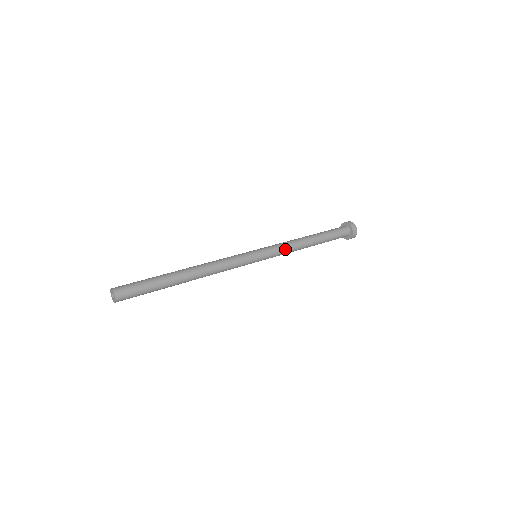
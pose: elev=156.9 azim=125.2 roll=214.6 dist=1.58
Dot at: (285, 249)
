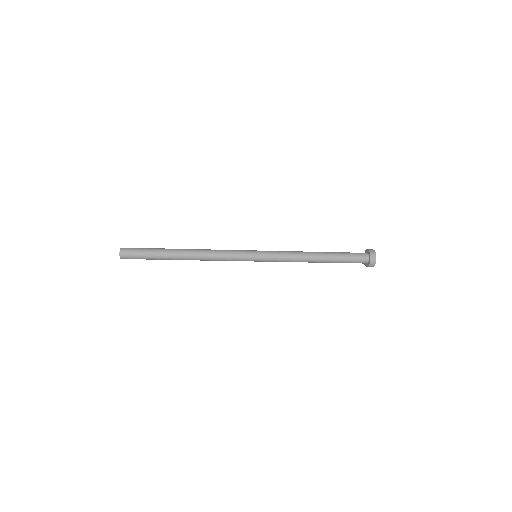
Dot at: (286, 259)
